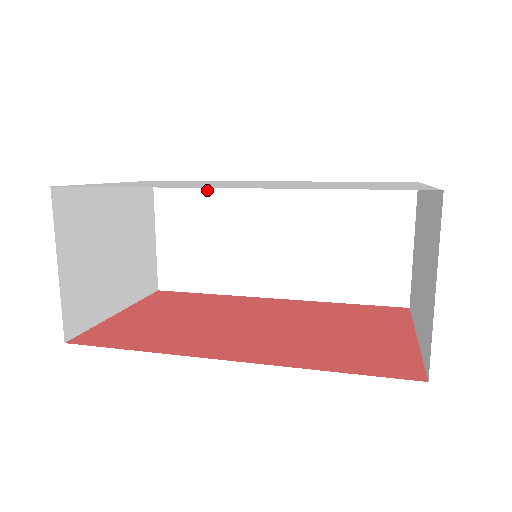
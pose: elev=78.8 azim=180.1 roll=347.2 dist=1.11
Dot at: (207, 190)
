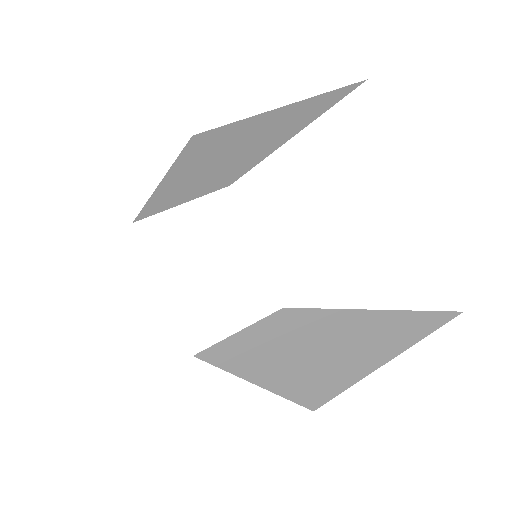
Dot at: (301, 312)
